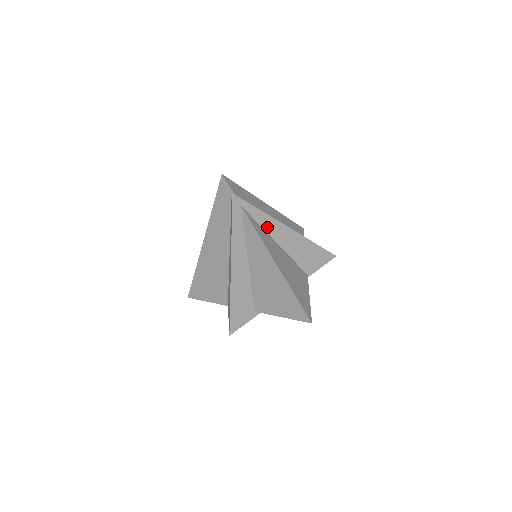
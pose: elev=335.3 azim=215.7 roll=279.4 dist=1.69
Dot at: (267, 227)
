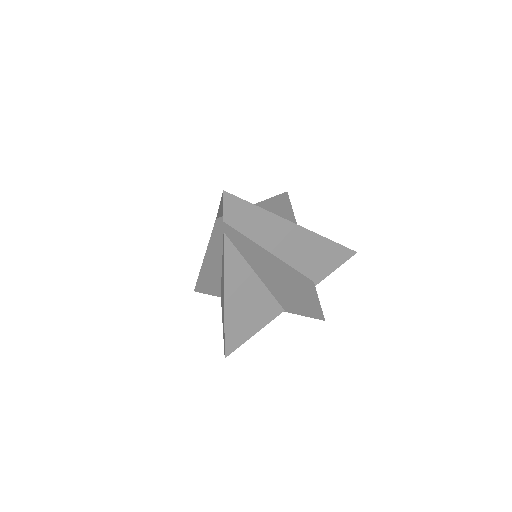
Dot at: (250, 260)
